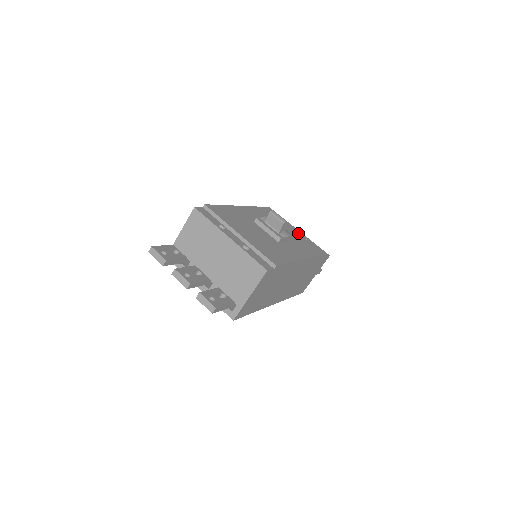
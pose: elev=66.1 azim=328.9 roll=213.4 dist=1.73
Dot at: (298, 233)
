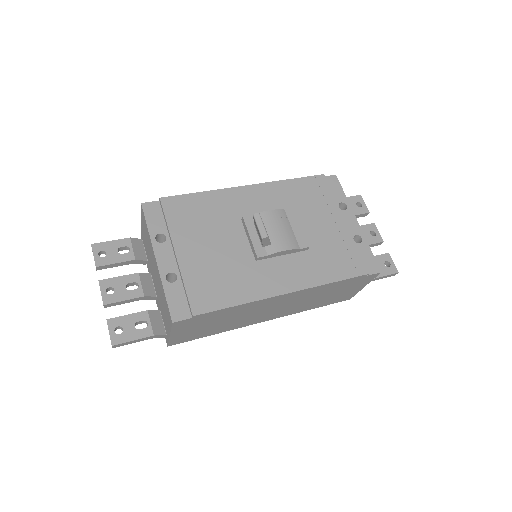
Dot at: (337, 230)
